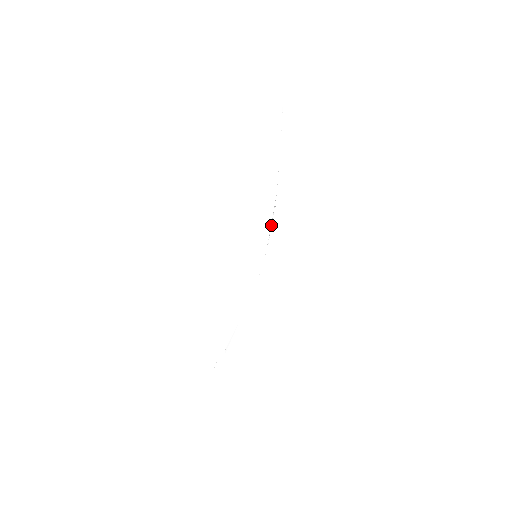
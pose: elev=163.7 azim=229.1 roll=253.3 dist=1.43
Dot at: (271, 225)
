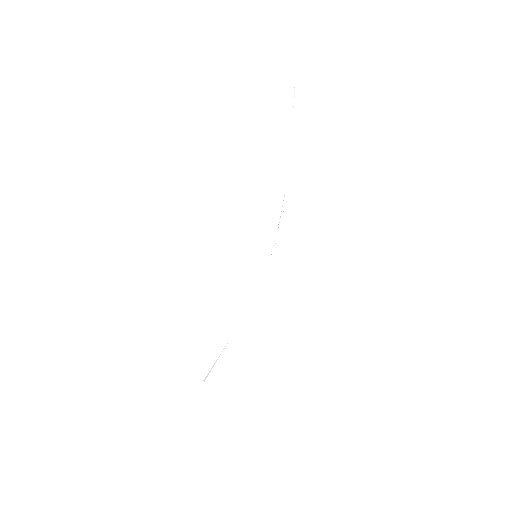
Dot at: occluded
